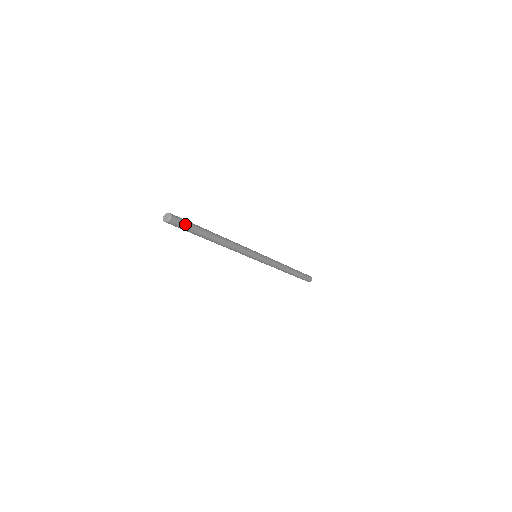
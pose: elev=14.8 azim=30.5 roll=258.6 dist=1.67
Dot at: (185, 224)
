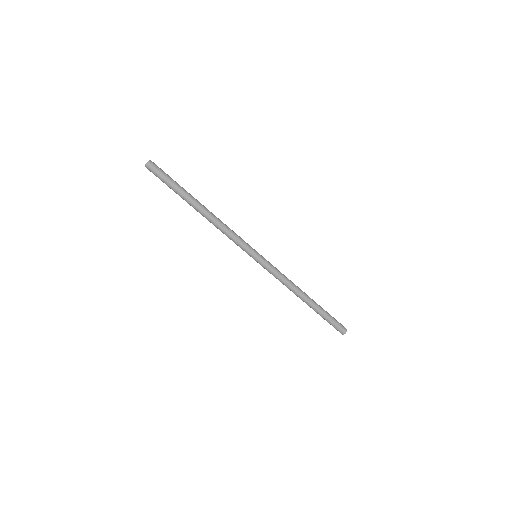
Dot at: (165, 173)
